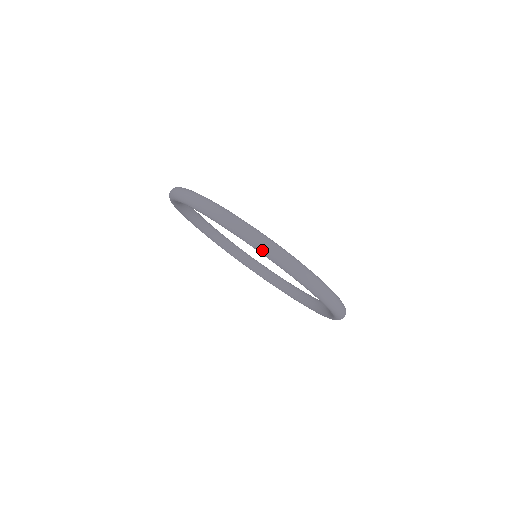
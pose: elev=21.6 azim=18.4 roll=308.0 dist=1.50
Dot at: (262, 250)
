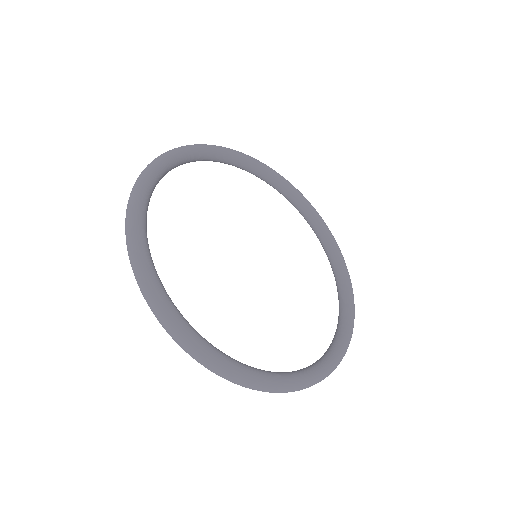
Dot at: (198, 362)
